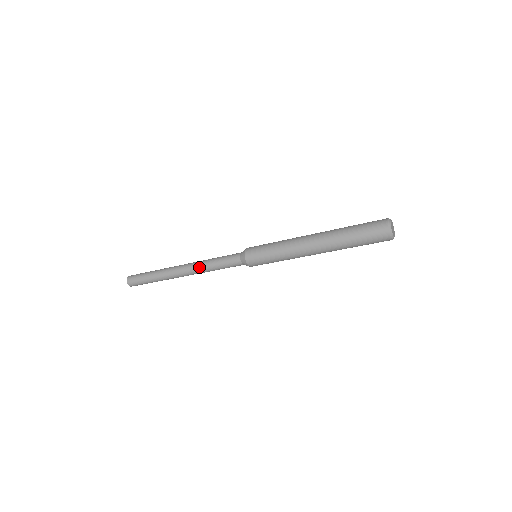
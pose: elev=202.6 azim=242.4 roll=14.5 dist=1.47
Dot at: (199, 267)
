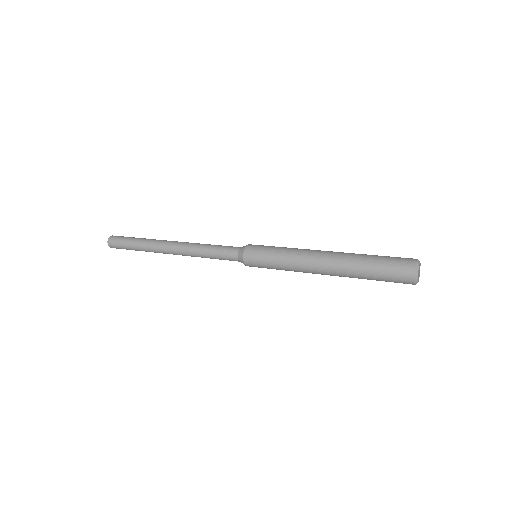
Dot at: (190, 250)
